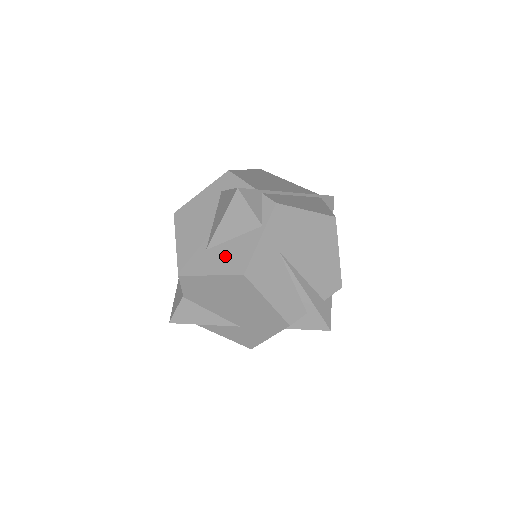
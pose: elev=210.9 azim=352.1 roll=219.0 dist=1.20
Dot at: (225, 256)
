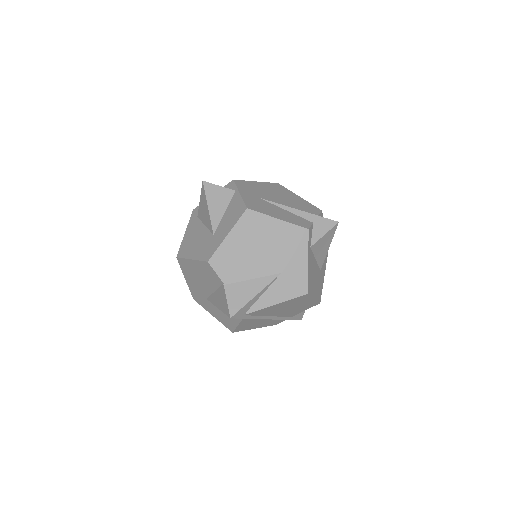
Dot at: (228, 220)
